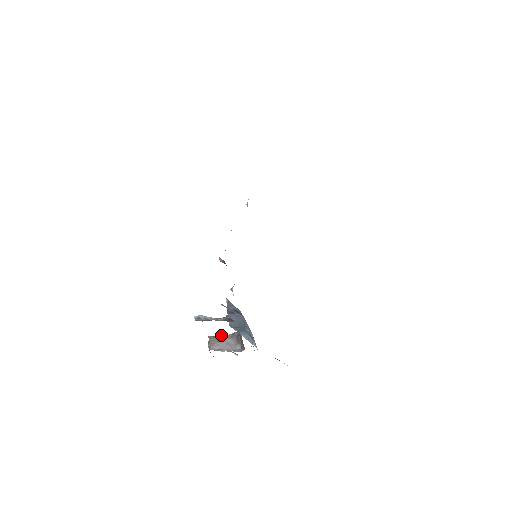
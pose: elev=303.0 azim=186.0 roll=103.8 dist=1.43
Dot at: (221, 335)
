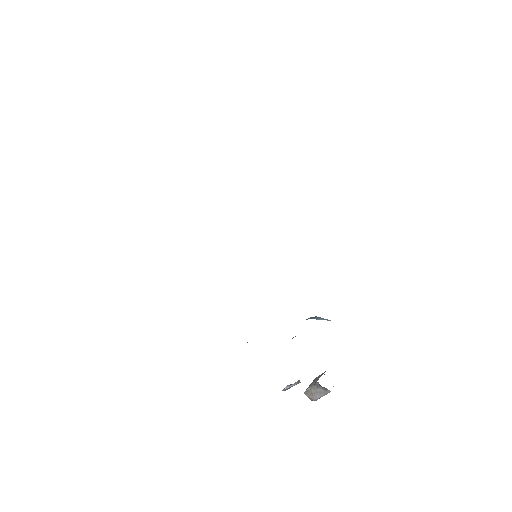
Dot at: (310, 387)
